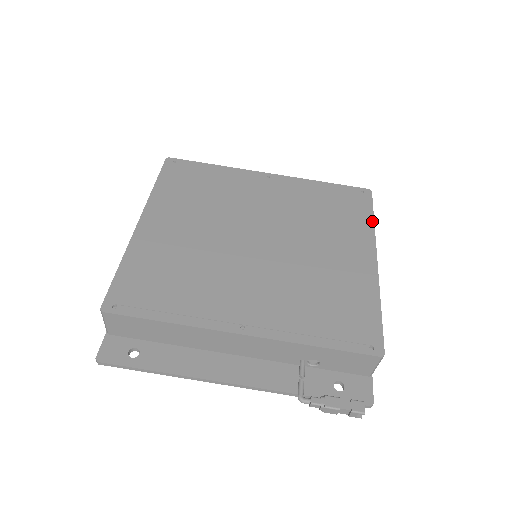
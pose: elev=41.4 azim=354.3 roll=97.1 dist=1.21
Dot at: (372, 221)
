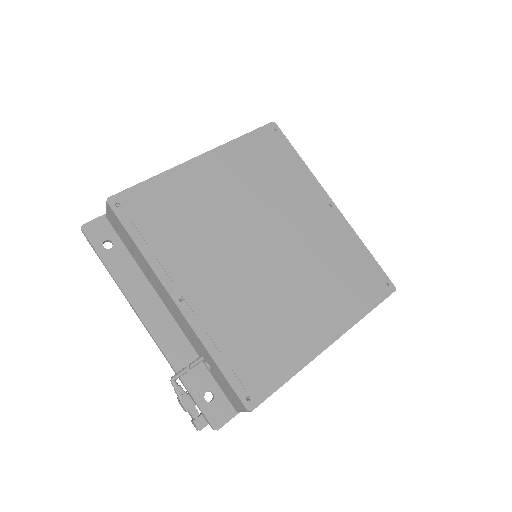
Dot at: (365, 313)
